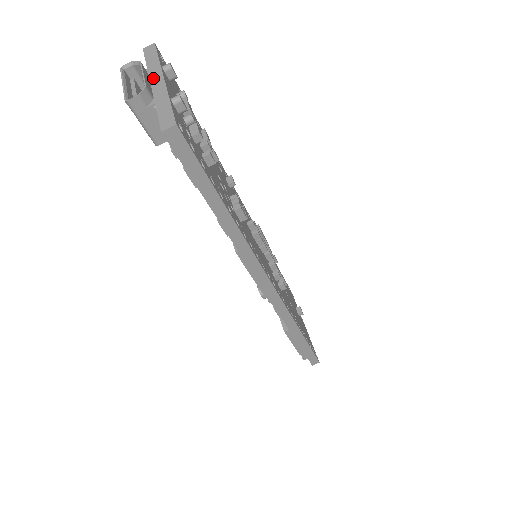
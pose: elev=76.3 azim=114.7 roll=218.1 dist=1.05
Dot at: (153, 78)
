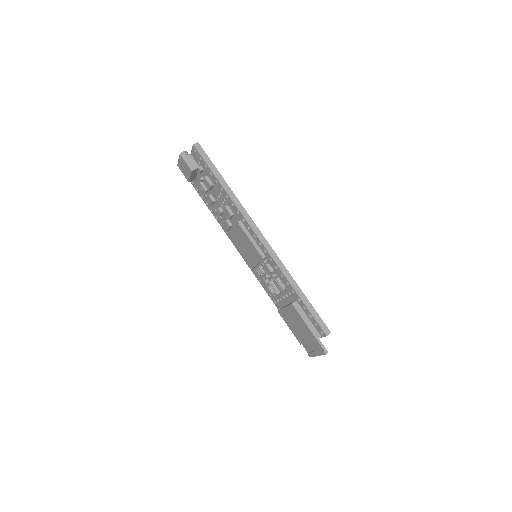
Dot at: occluded
